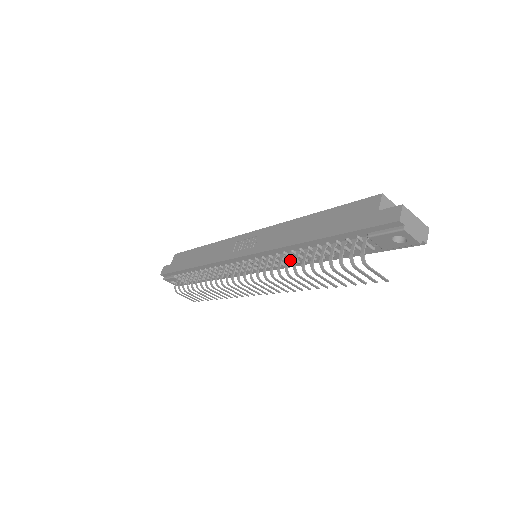
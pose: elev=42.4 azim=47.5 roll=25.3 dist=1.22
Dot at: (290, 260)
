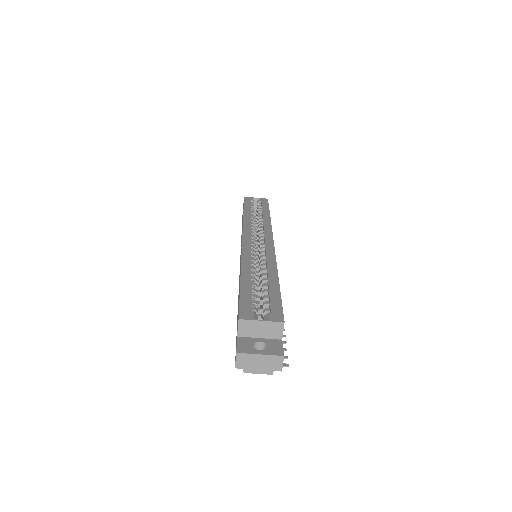
Dot at: occluded
